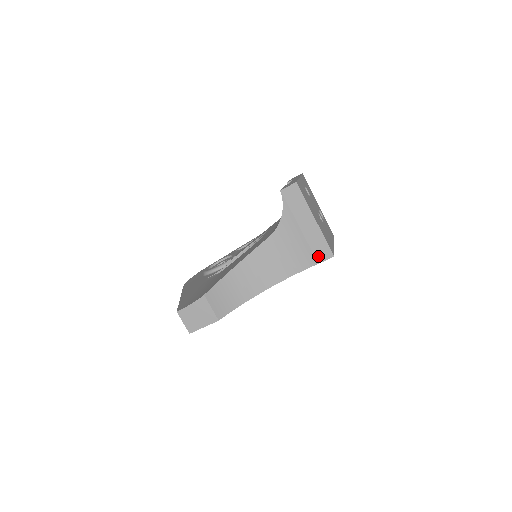
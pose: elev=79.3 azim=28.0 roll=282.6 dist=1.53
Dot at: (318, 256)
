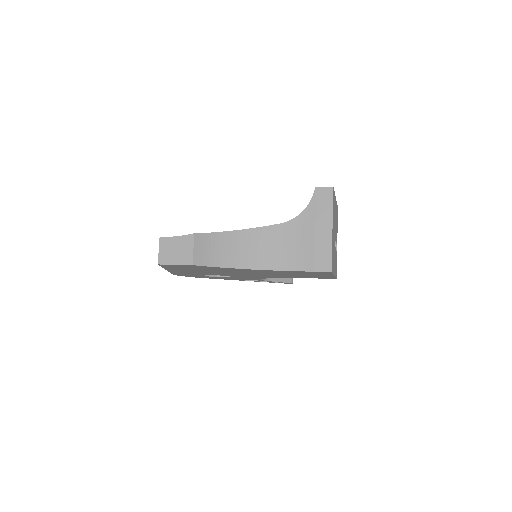
Dot at: (317, 264)
